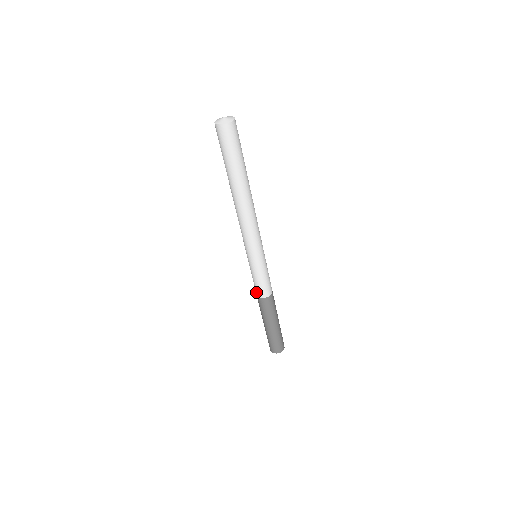
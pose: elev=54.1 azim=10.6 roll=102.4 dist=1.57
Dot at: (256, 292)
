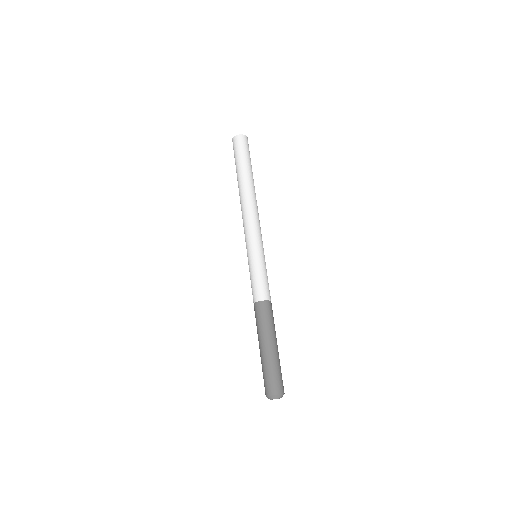
Dot at: occluded
